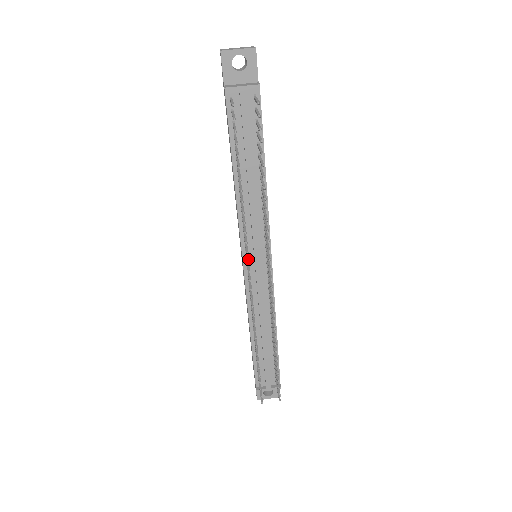
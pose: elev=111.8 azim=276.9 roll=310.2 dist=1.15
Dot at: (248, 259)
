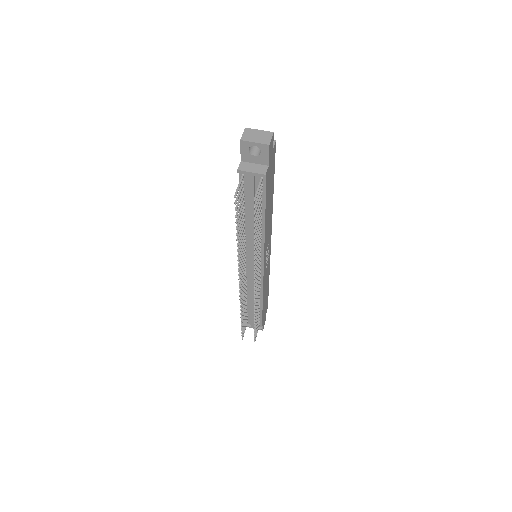
Dot at: (240, 272)
